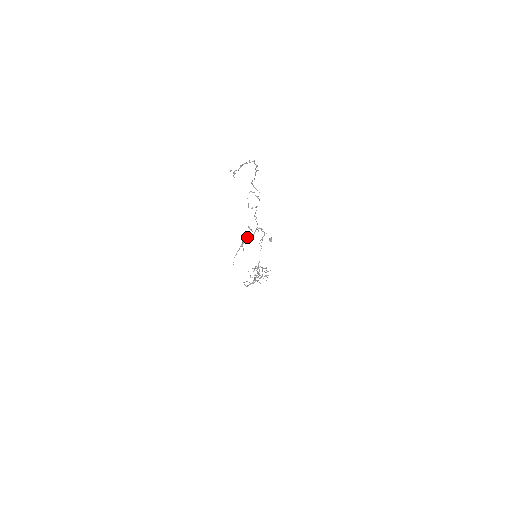
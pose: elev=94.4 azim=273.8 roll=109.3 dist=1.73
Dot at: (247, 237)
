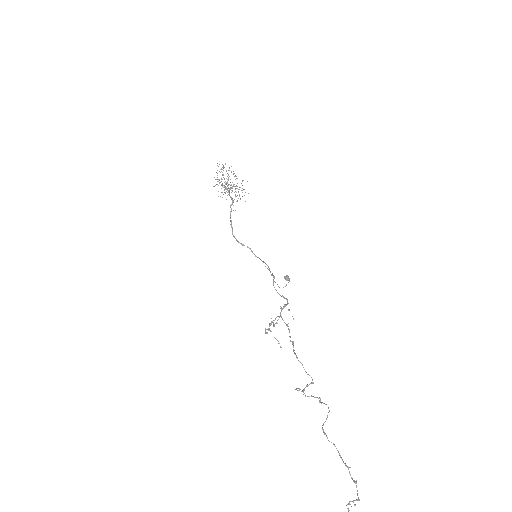
Dot at: (273, 323)
